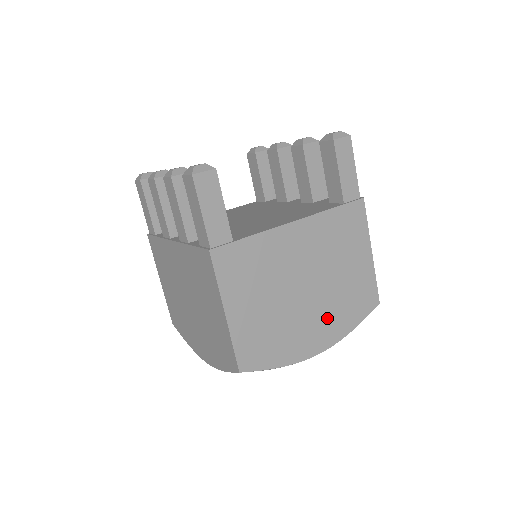
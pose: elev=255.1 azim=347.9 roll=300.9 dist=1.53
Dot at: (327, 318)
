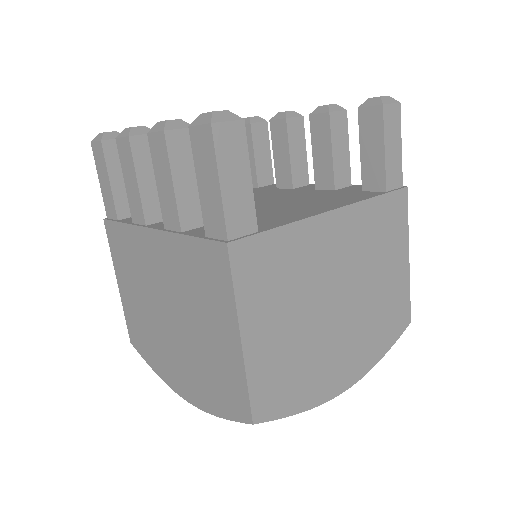
Dot at: (358, 343)
